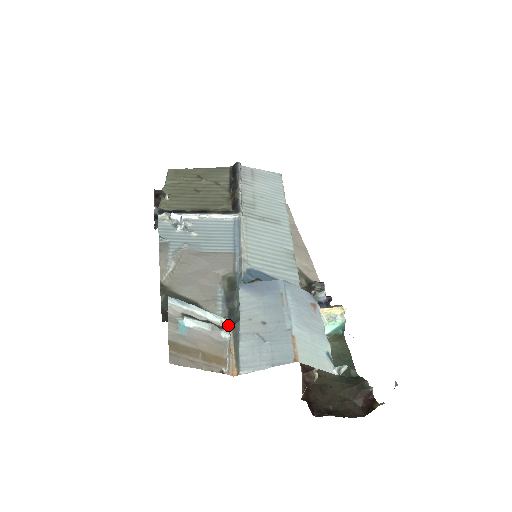
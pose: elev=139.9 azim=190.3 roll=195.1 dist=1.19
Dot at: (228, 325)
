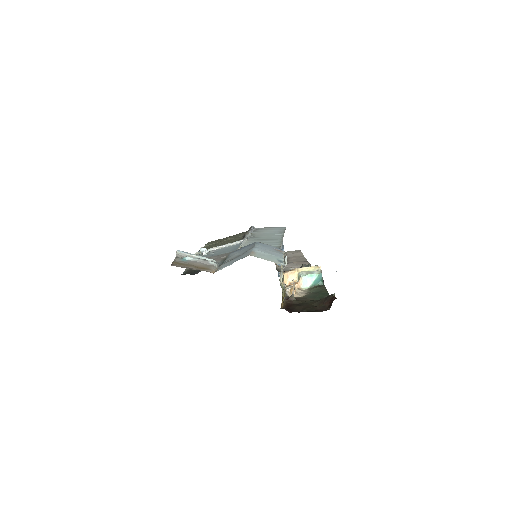
Dot at: (218, 264)
